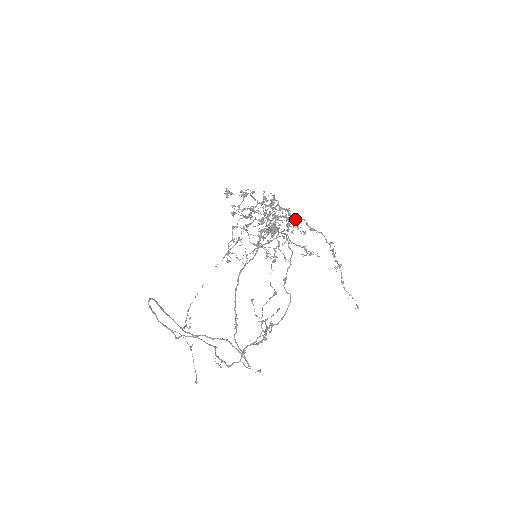
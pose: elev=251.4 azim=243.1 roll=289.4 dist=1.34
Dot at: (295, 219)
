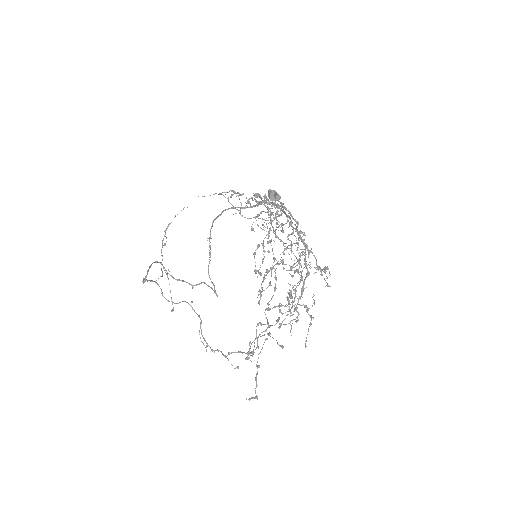
Dot at: (307, 250)
